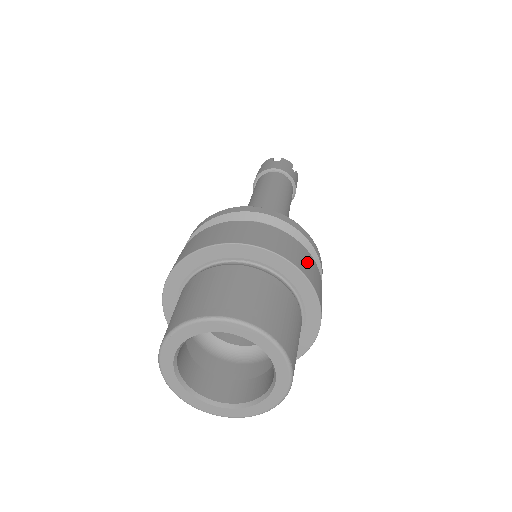
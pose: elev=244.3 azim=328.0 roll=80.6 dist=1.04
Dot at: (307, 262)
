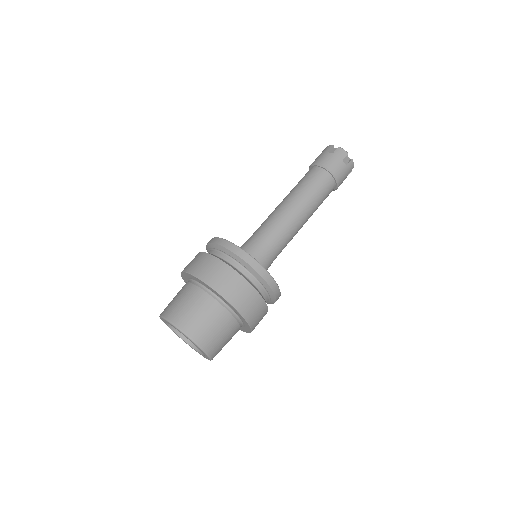
Dot at: (241, 293)
